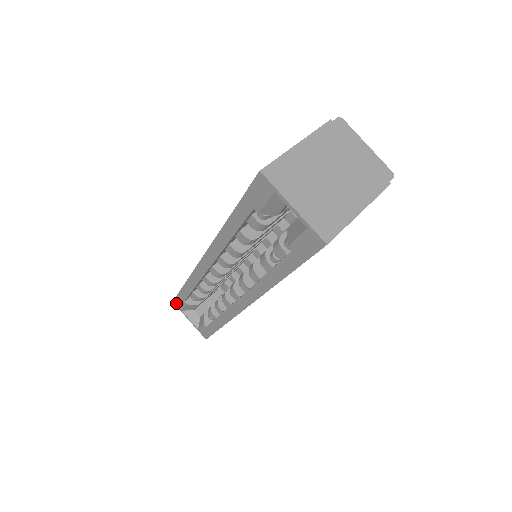
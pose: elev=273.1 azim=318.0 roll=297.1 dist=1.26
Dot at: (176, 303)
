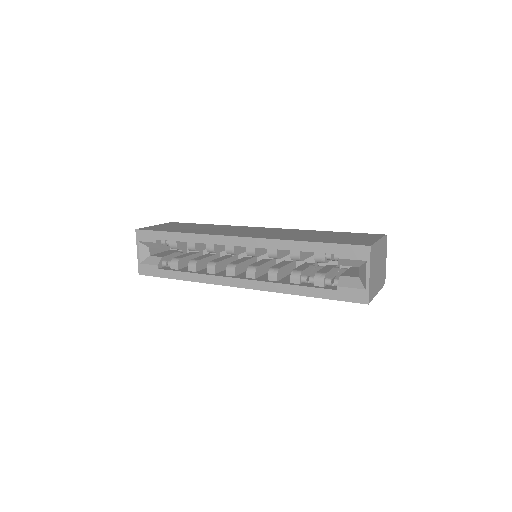
Dot at: (140, 233)
